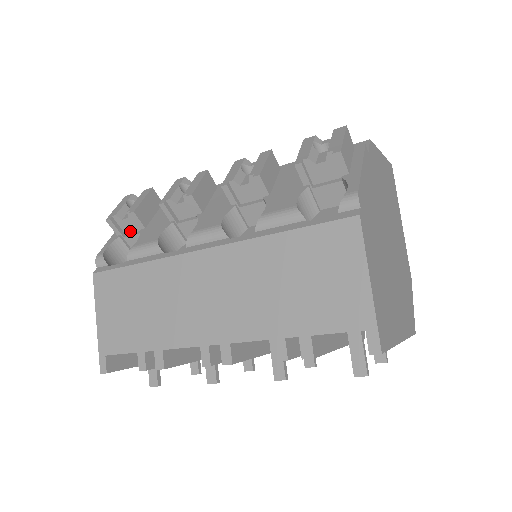
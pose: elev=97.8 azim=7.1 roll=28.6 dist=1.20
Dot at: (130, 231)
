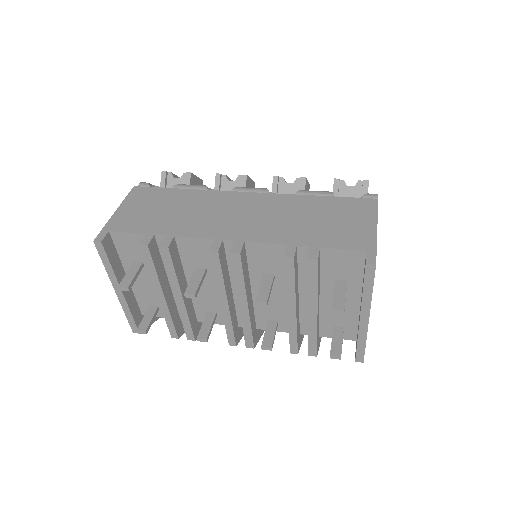
Dot at: occluded
